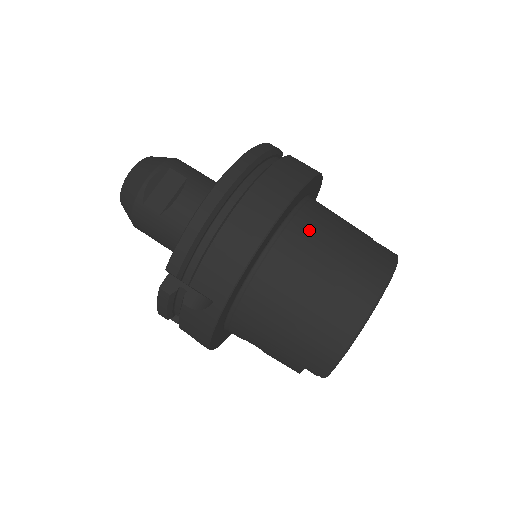
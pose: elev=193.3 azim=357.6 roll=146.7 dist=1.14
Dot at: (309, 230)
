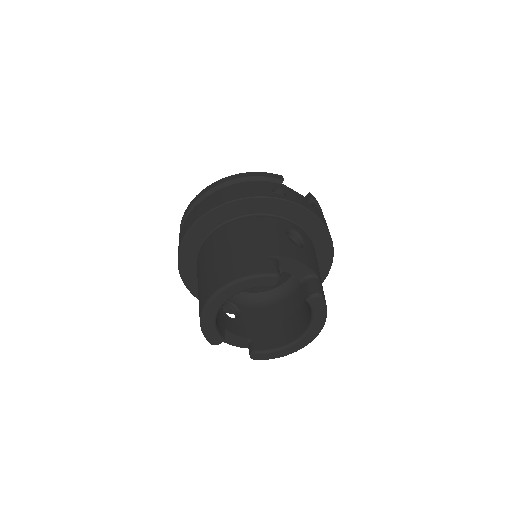
Dot at: (224, 235)
